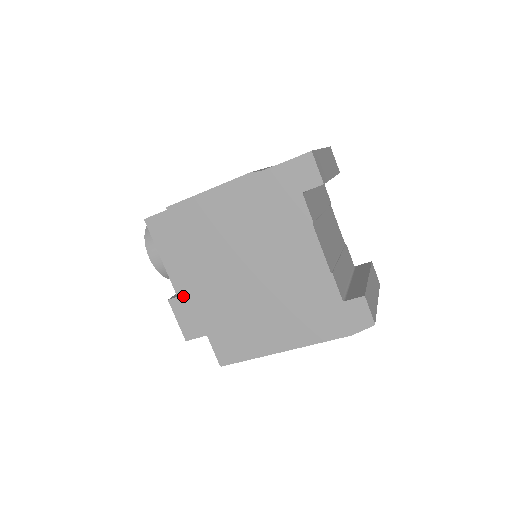
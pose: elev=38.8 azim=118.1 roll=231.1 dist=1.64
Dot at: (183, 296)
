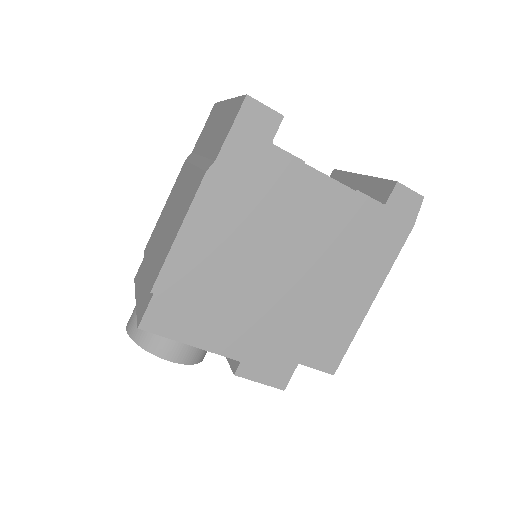
Dot at: (245, 355)
